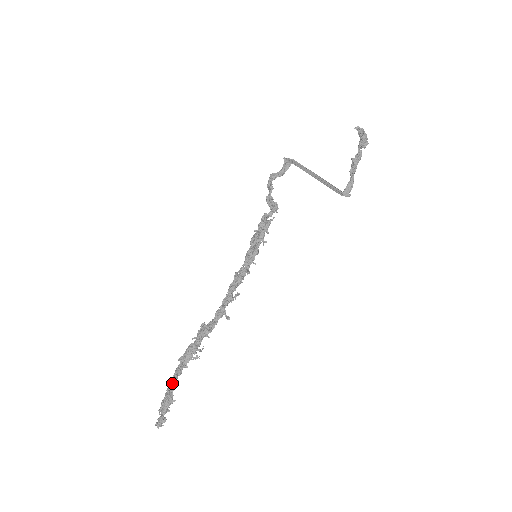
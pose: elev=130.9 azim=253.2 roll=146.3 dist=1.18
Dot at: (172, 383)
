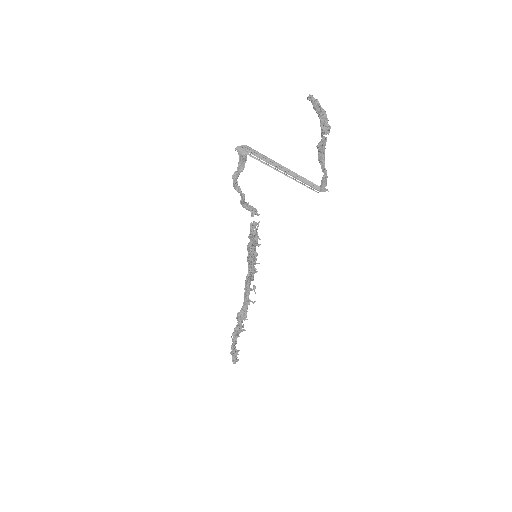
Dot at: (233, 347)
